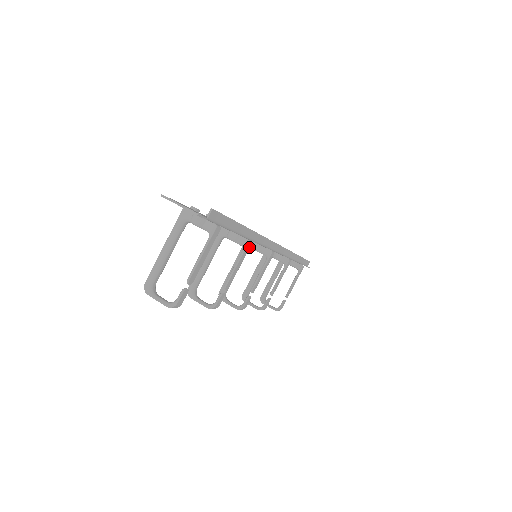
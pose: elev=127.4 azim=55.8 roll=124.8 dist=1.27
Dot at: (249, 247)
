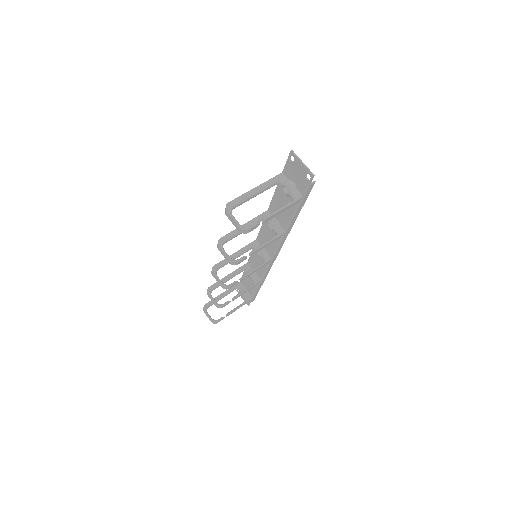
Dot at: (280, 237)
